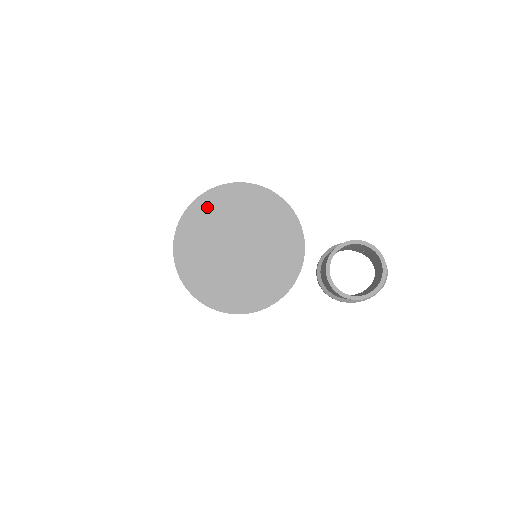
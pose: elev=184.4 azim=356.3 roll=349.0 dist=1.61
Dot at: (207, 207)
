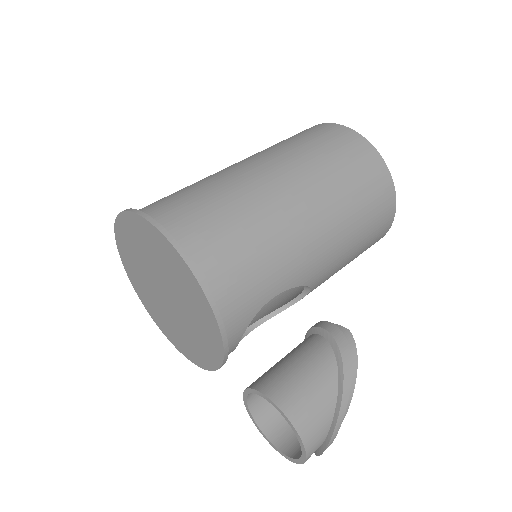
Dot at: (135, 230)
